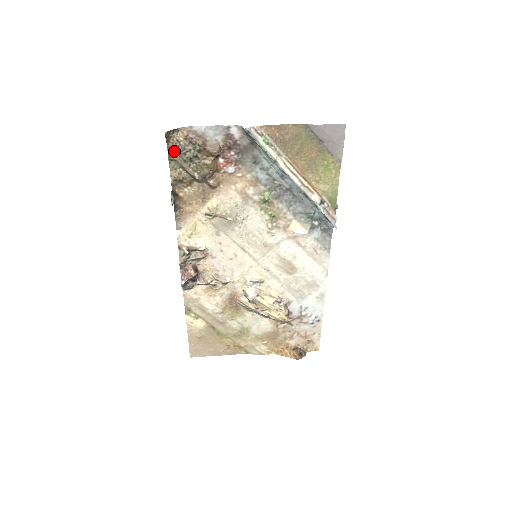
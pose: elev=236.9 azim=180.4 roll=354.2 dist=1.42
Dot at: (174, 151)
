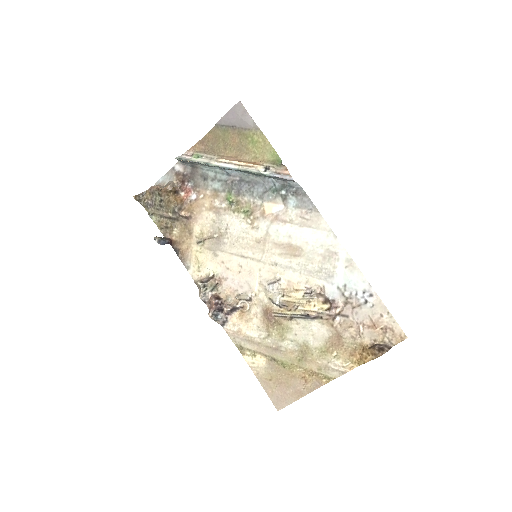
Dot at: (148, 207)
